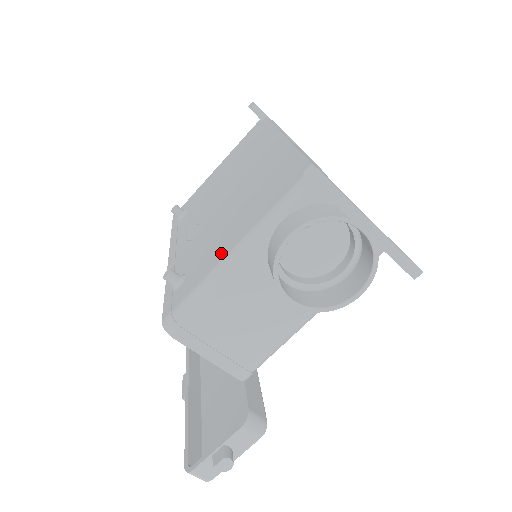
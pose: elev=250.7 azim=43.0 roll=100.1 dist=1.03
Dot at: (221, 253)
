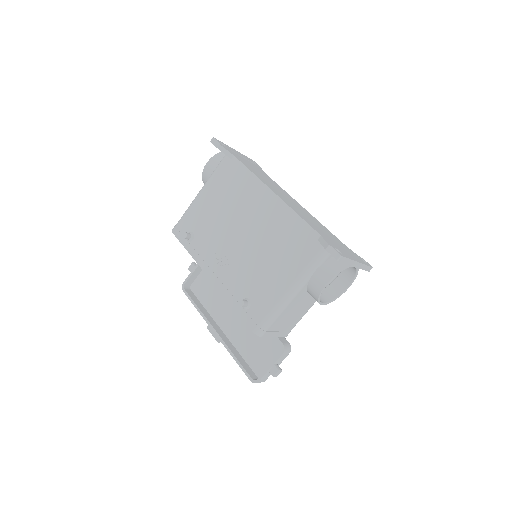
Dot at: (278, 289)
